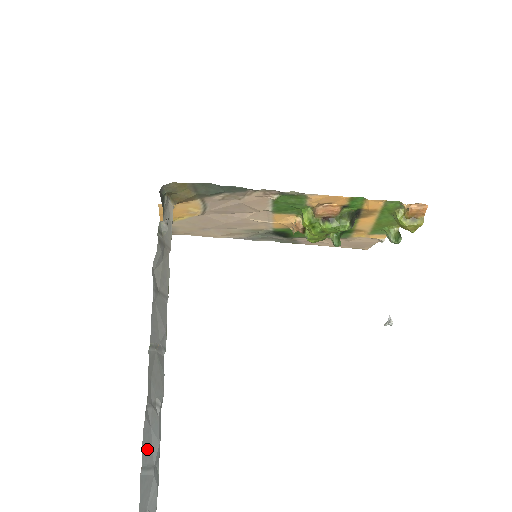
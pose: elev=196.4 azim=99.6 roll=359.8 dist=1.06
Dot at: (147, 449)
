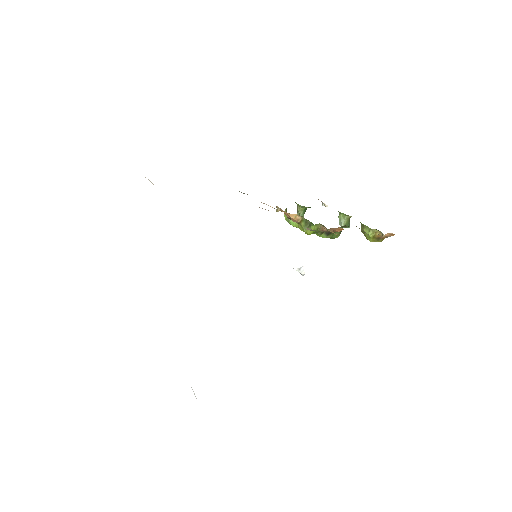
Dot at: occluded
